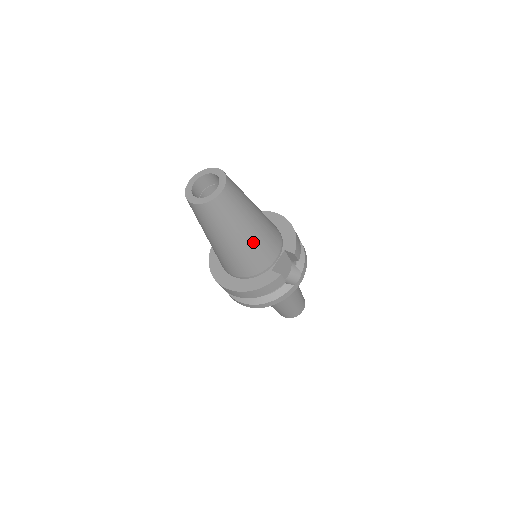
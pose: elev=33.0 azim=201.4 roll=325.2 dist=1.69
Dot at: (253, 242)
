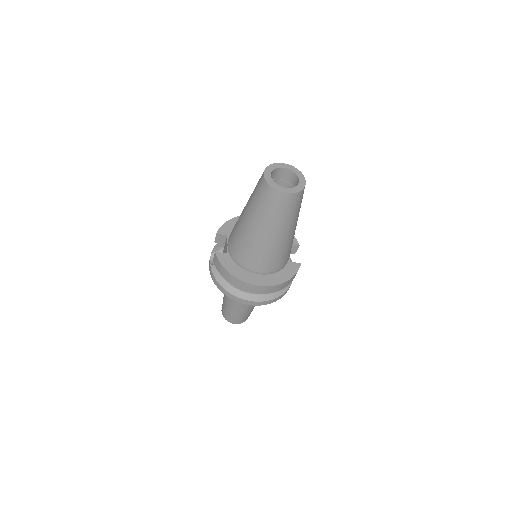
Dot at: (294, 233)
